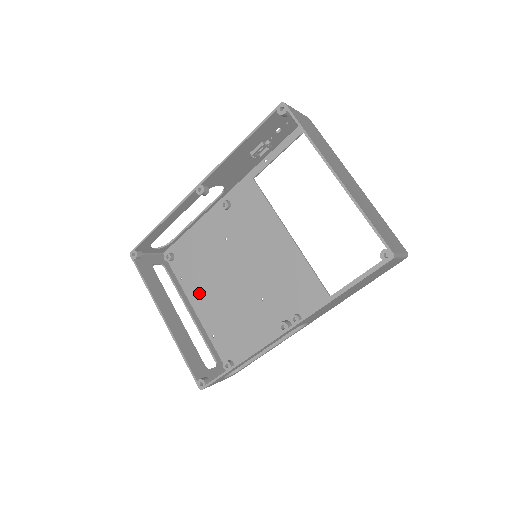
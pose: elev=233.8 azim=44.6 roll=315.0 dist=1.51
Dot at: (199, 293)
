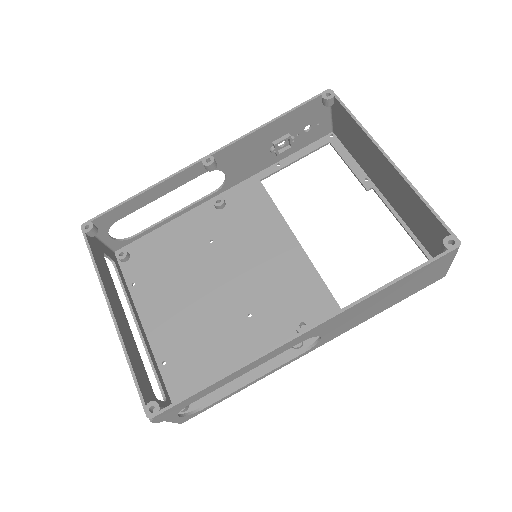
Dot at: (156, 304)
